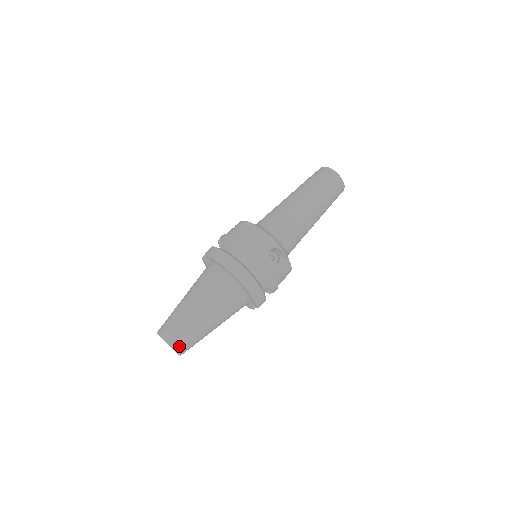
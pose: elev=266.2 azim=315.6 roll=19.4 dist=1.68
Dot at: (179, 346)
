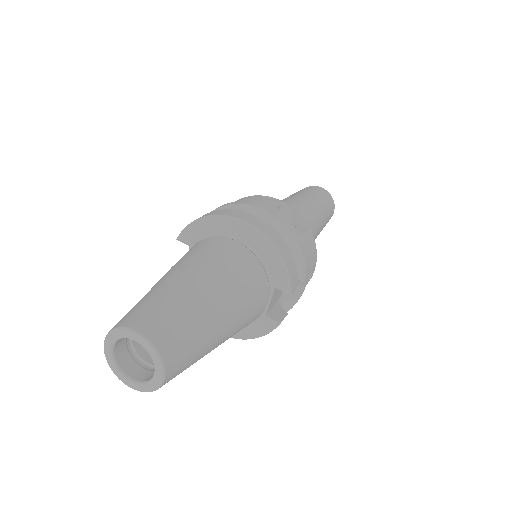
Dot at: (159, 337)
